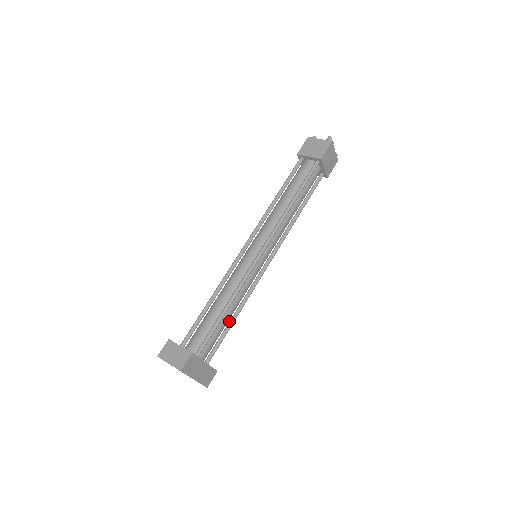
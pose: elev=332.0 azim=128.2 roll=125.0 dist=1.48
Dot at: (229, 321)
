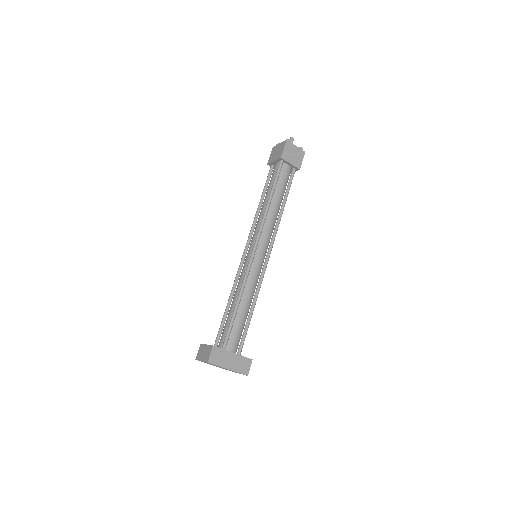
Dot at: (248, 315)
